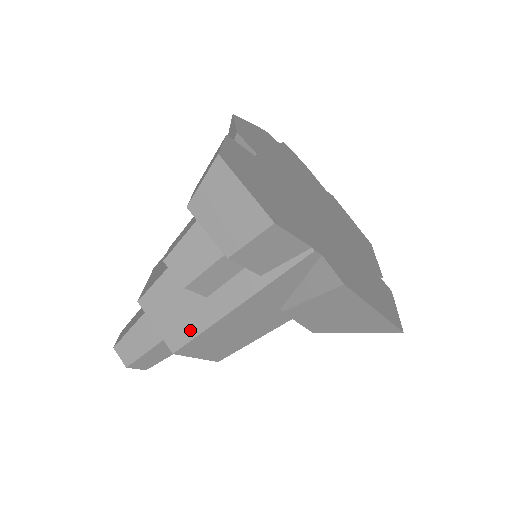
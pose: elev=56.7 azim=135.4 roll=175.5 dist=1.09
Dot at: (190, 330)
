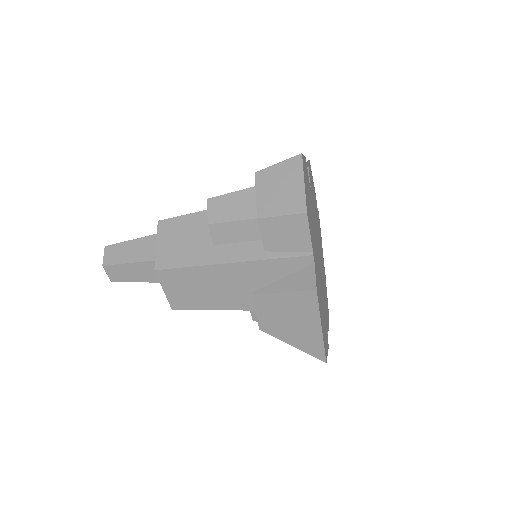
Dot at: (182, 260)
